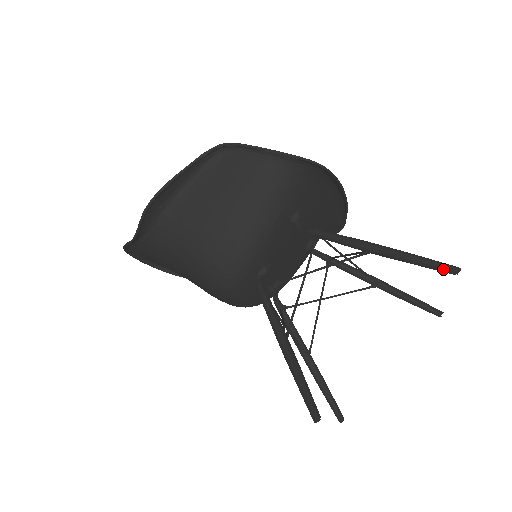
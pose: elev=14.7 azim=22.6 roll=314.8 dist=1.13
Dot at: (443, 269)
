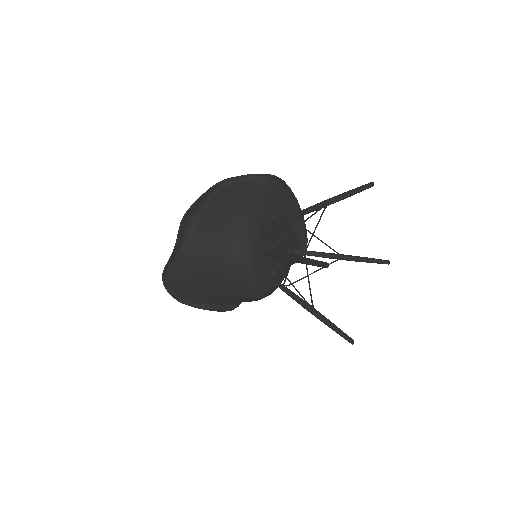
Dot at: (365, 187)
